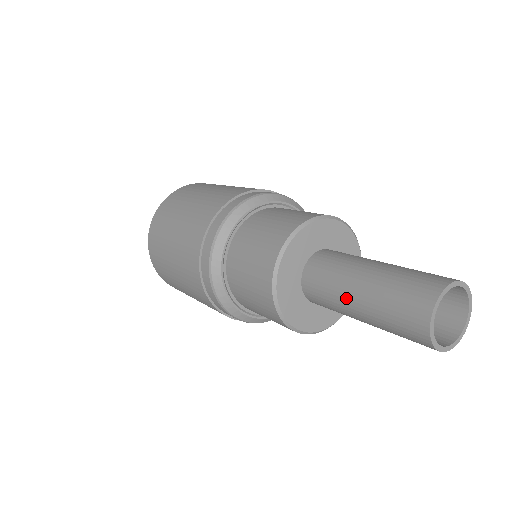
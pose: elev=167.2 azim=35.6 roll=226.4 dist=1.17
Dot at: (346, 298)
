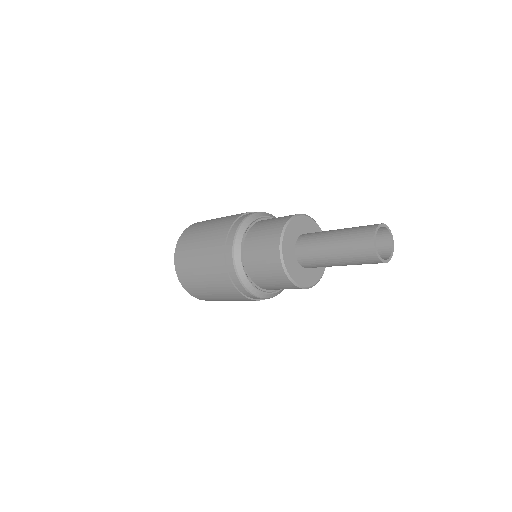
Dot at: (326, 252)
